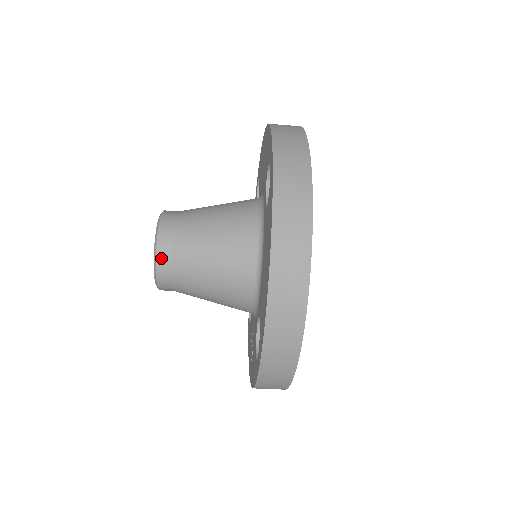
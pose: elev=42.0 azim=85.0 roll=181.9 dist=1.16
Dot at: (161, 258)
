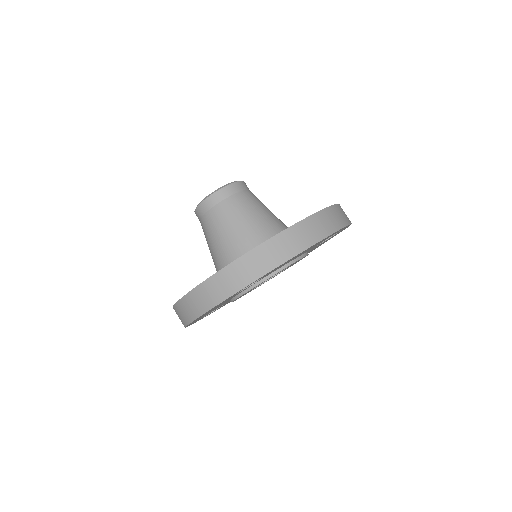
Dot at: (229, 188)
